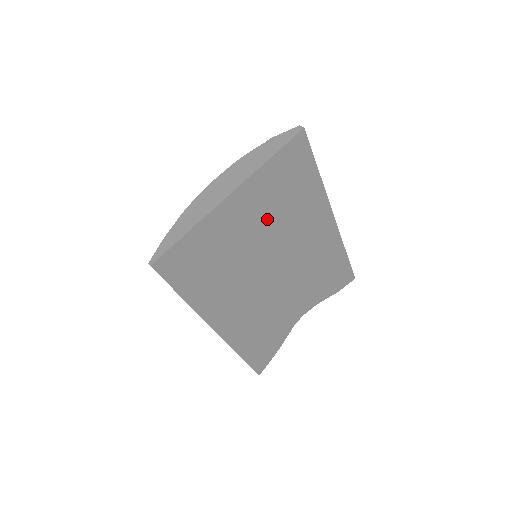
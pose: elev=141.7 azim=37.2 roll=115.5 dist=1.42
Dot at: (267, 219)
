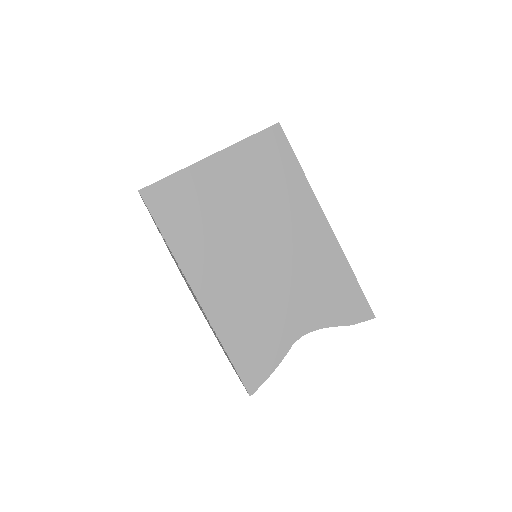
Dot at: (248, 192)
